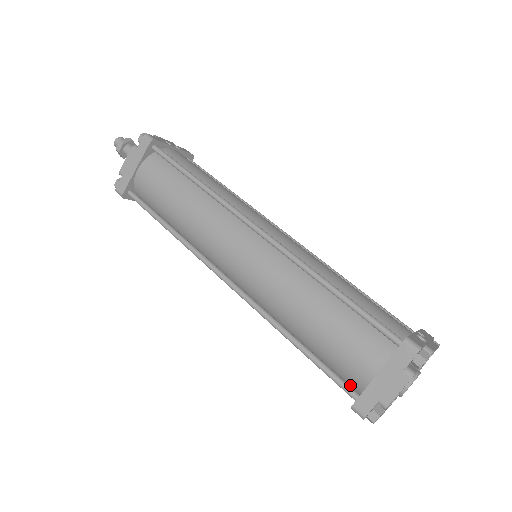
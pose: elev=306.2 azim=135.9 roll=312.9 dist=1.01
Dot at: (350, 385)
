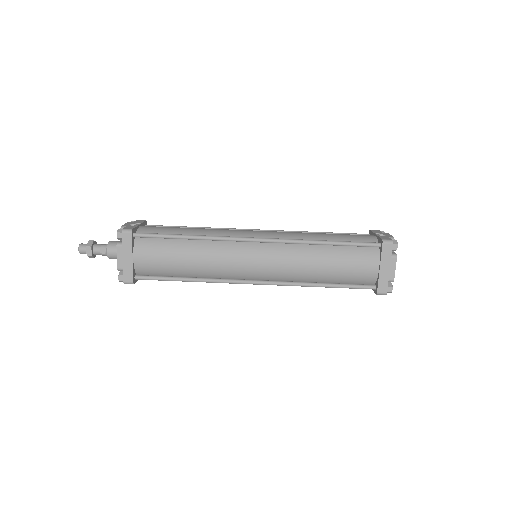
Dot at: (365, 284)
